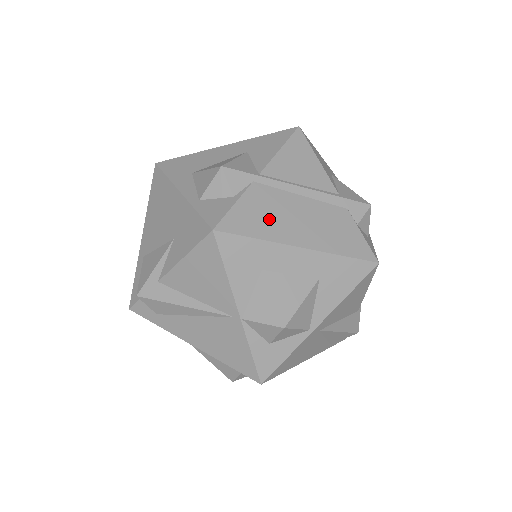
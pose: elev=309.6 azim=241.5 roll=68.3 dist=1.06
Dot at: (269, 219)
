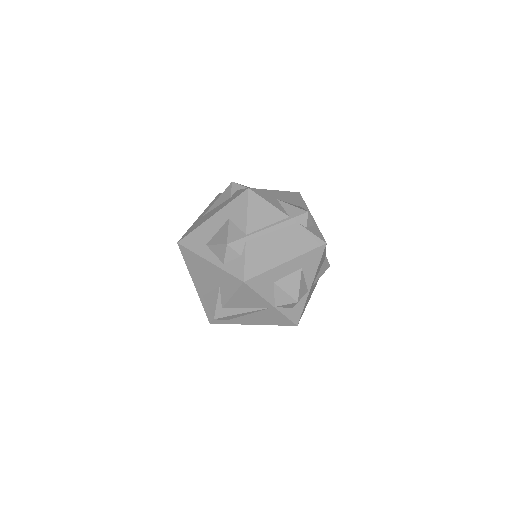
Dot at: (264, 257)
